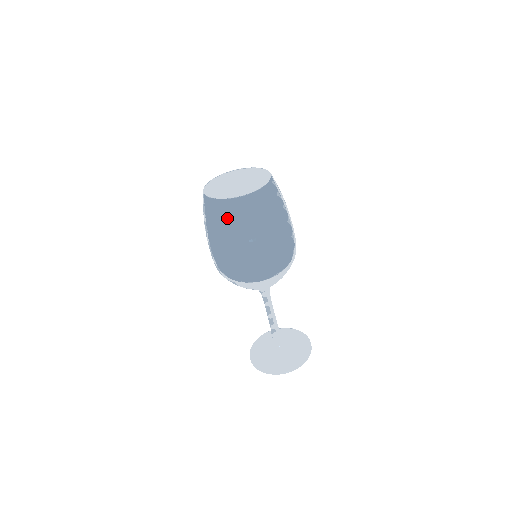
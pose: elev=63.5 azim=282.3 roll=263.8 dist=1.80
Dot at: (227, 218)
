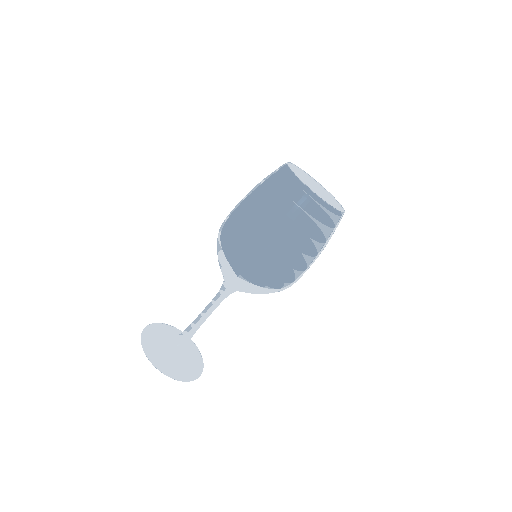
Dot at: (293, 203)
